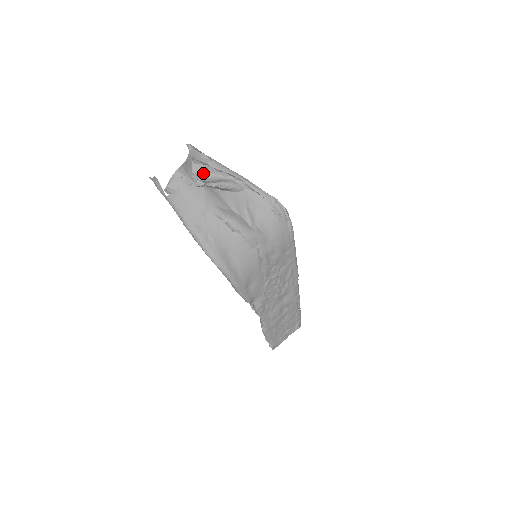
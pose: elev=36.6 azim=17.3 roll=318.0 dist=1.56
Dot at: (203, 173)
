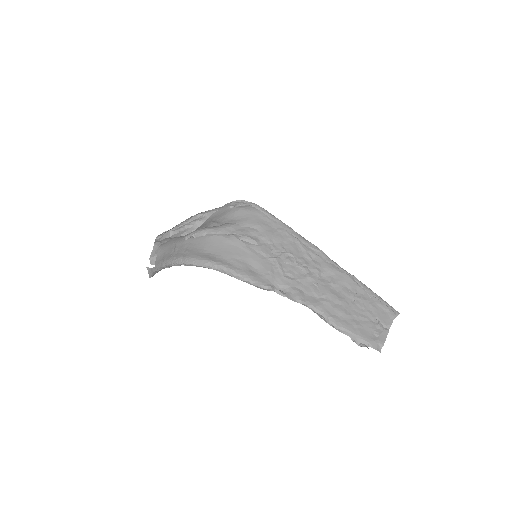
Dot at: occluded
